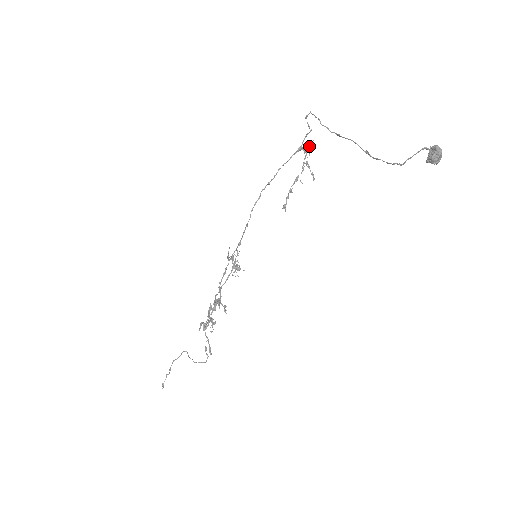
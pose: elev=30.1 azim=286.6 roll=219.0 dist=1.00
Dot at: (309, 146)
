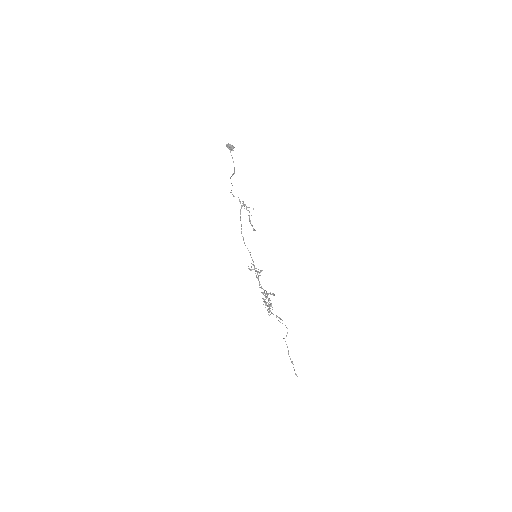
Dot at: occluded
